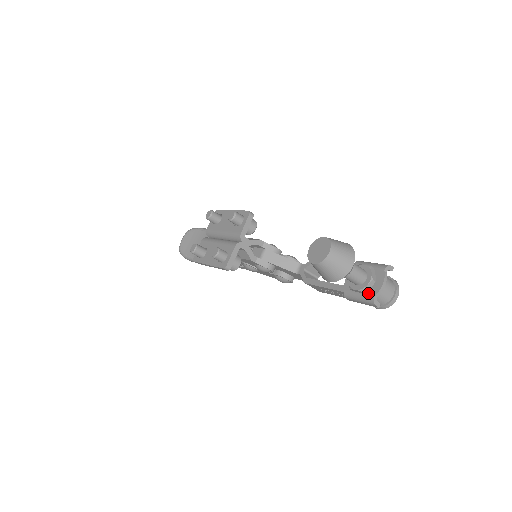
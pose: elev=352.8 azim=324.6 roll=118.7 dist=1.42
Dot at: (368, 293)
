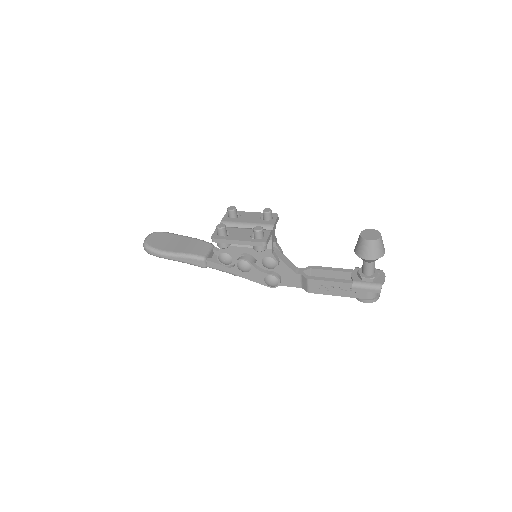
Dot at: (376, 282)
